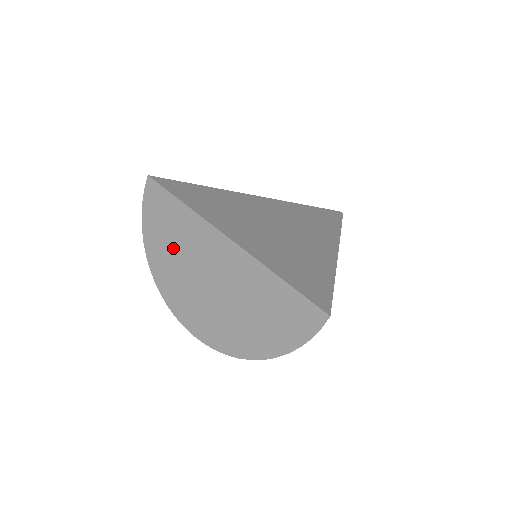
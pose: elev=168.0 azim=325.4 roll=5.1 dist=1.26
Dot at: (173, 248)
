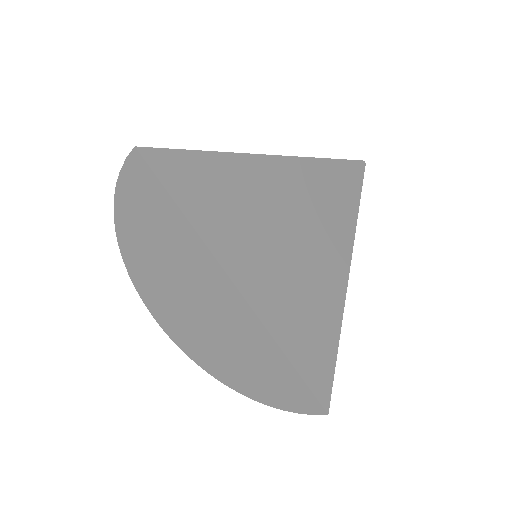
Dot at: (156, 247)
